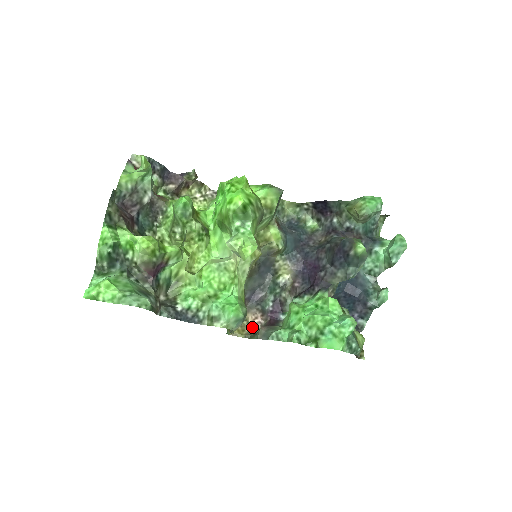
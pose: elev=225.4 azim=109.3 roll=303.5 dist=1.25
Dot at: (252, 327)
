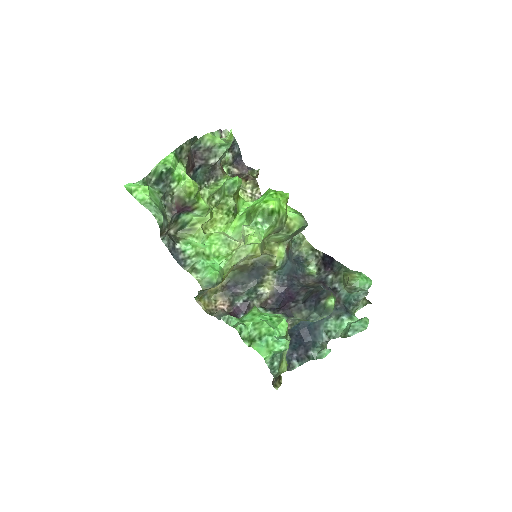
Dot at: (216, 308)
